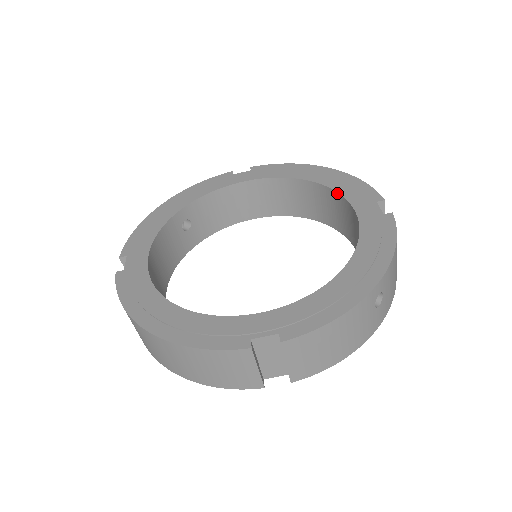
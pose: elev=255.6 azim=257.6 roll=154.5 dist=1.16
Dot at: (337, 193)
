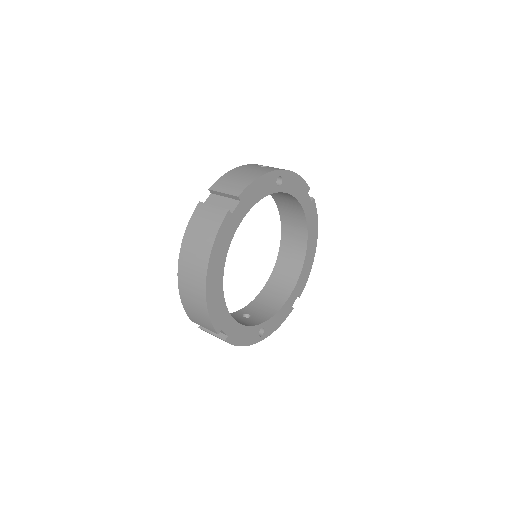
Dot at: (281, 221)
